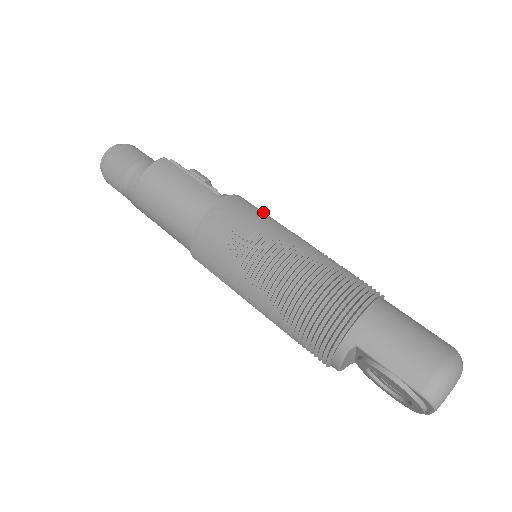
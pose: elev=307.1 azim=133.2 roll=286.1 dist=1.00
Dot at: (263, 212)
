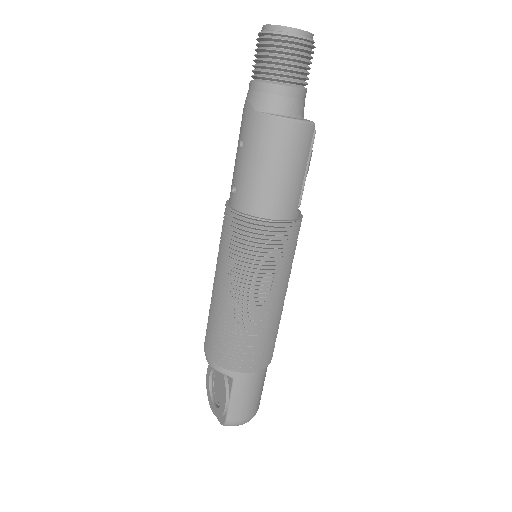
Dot at: occluded
